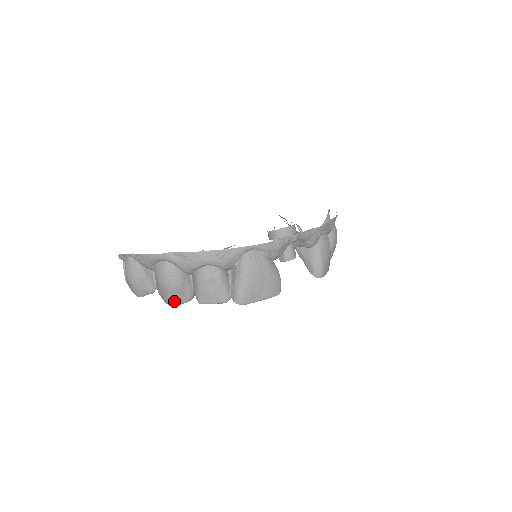
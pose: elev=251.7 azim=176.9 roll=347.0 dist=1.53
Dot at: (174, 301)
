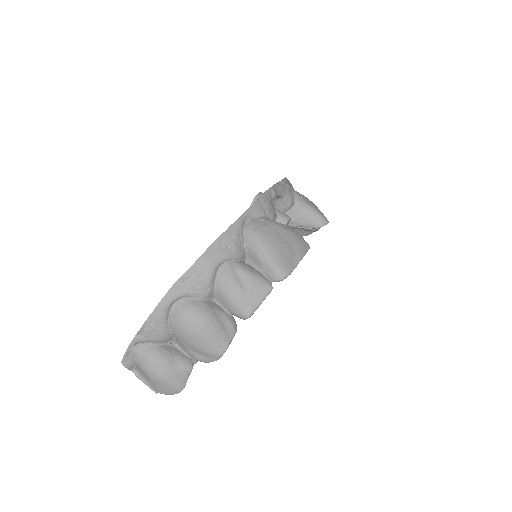
Dot at: (221, 343)
